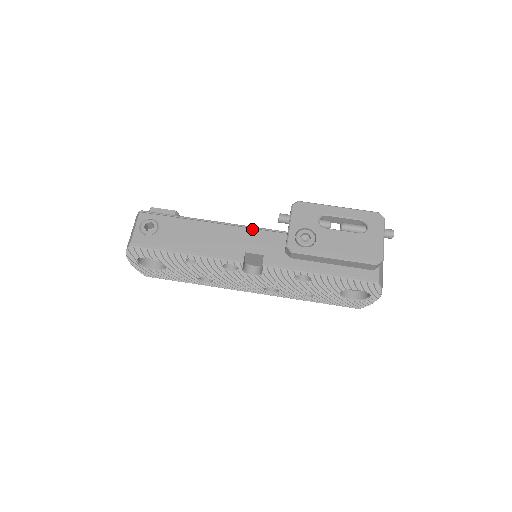
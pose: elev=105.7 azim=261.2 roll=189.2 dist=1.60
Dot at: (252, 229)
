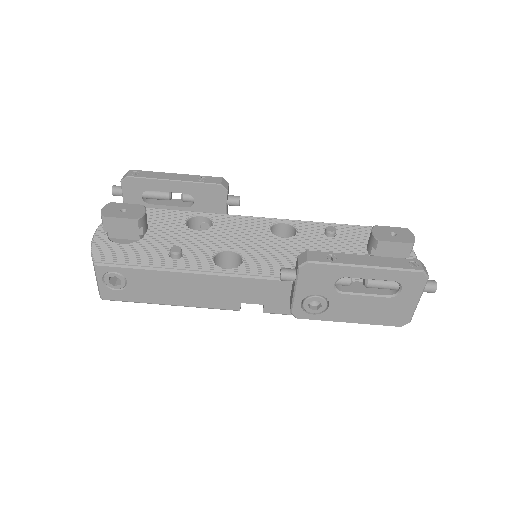
Dot at: (246, 279)
